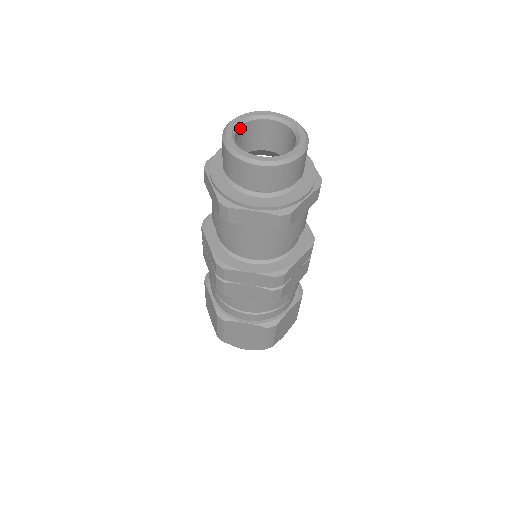
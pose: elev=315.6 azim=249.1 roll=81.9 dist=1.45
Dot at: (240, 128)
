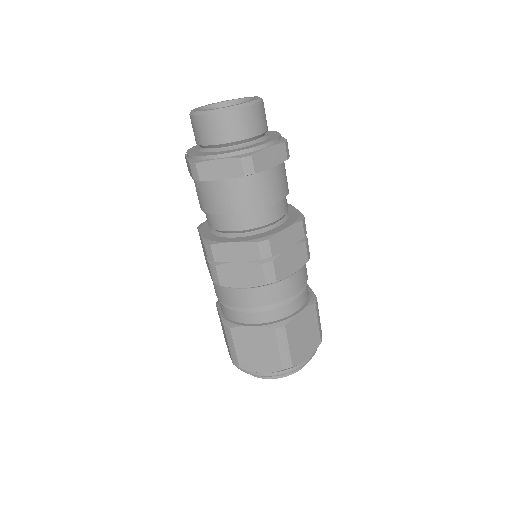
Dot at: occluded
